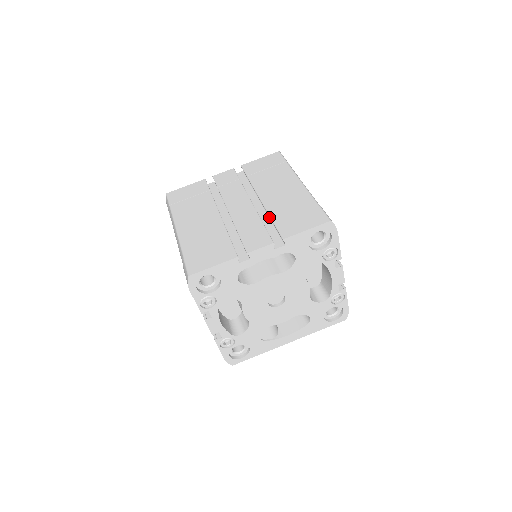
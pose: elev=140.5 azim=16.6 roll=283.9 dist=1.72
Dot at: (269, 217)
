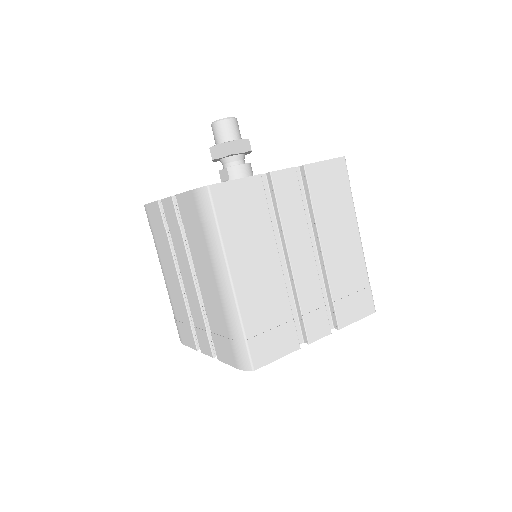
Dot at: (323, 278)
